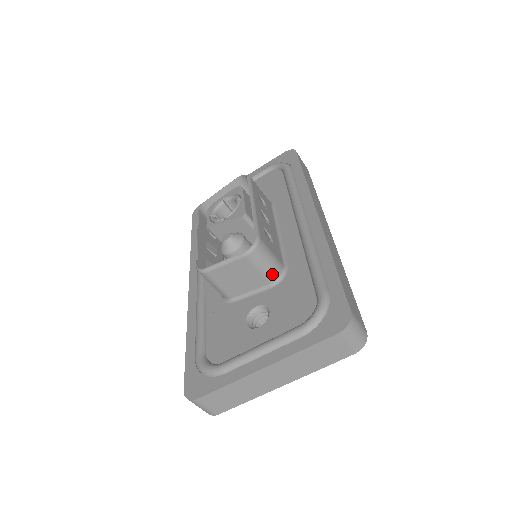
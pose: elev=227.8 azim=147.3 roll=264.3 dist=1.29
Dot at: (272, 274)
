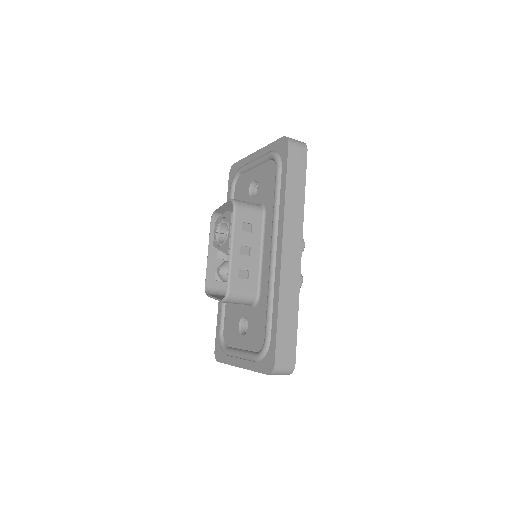
Dot at: (247, 303)
